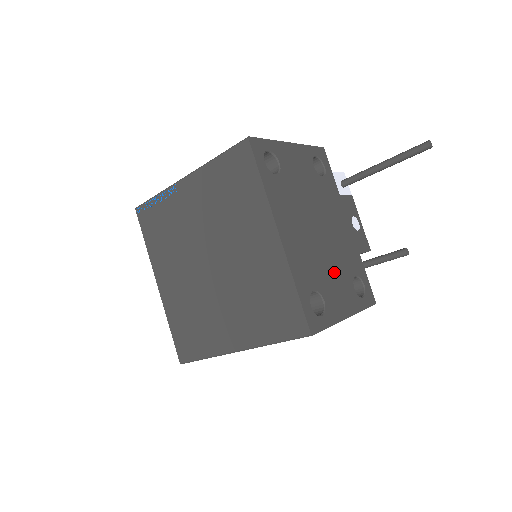
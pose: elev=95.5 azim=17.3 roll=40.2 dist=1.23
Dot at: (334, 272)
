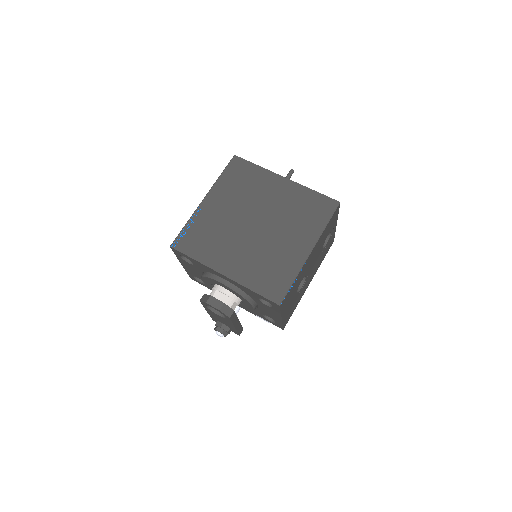
Dot at: occluded
